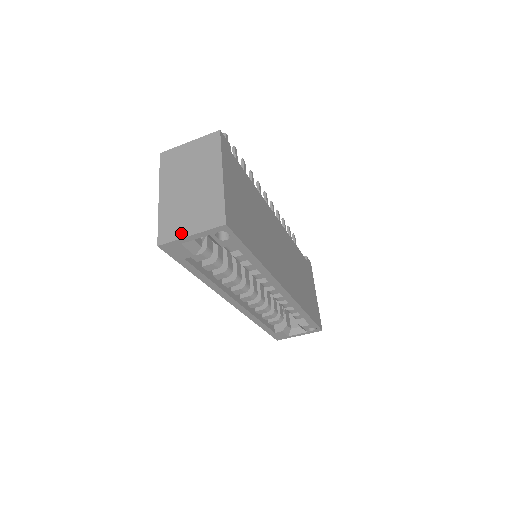
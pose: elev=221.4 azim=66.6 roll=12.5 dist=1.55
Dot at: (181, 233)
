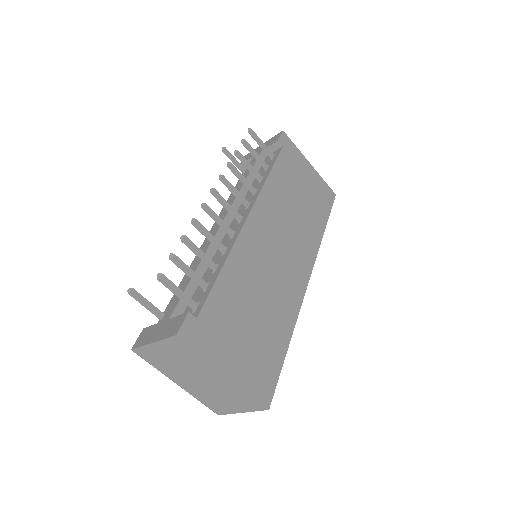
Dot at: (231, 411)
